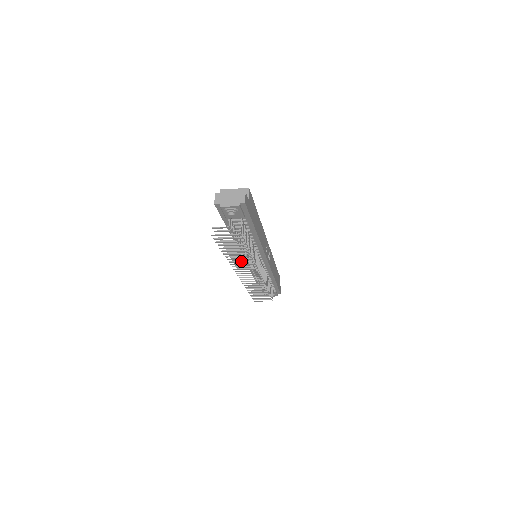
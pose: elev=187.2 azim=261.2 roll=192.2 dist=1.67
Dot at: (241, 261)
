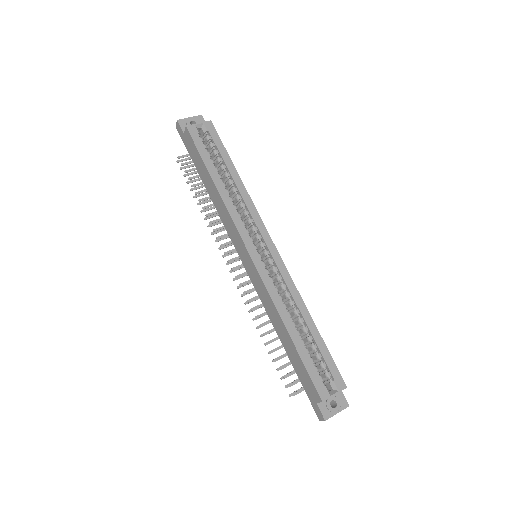
Dot at: occluded
